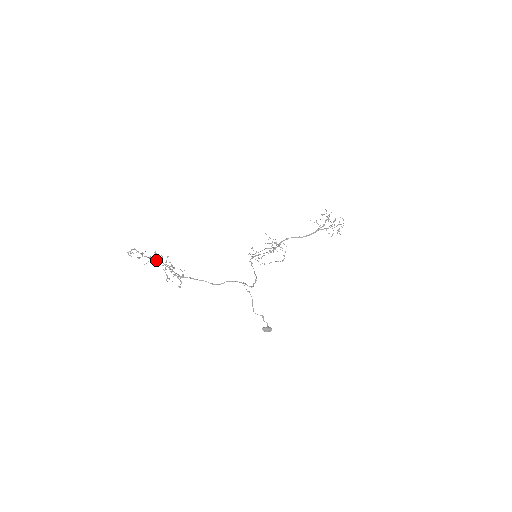
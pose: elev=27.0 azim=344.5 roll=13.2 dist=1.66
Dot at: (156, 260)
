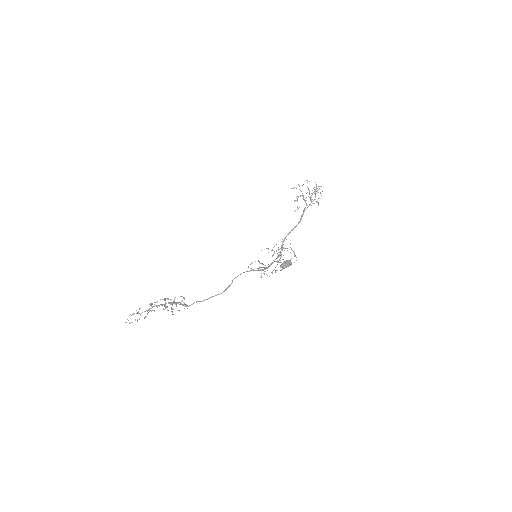
Dot at: occluded
